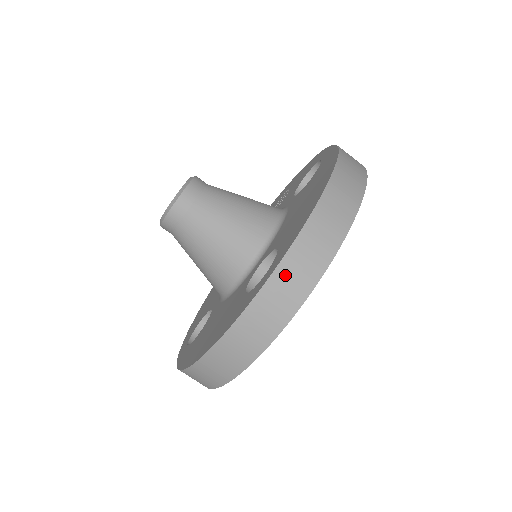
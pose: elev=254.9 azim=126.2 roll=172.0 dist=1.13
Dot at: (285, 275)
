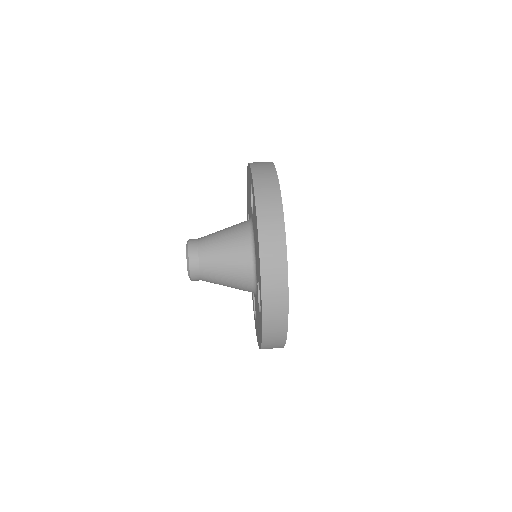
Dot at: (257, 167)
